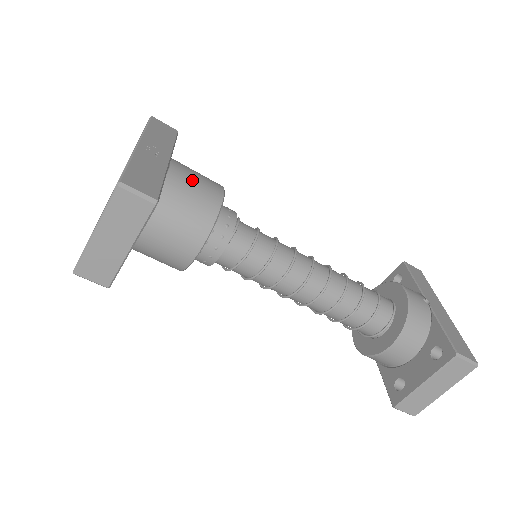
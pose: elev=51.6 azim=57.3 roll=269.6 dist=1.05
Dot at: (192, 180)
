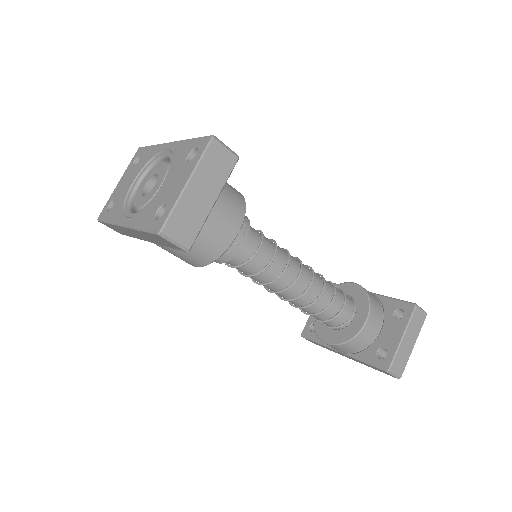
Dot at: occluded
